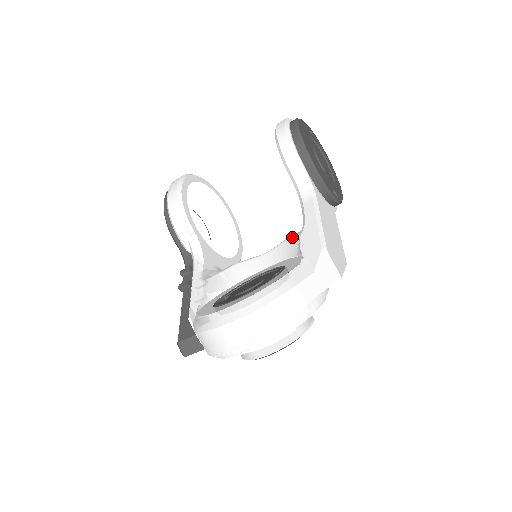
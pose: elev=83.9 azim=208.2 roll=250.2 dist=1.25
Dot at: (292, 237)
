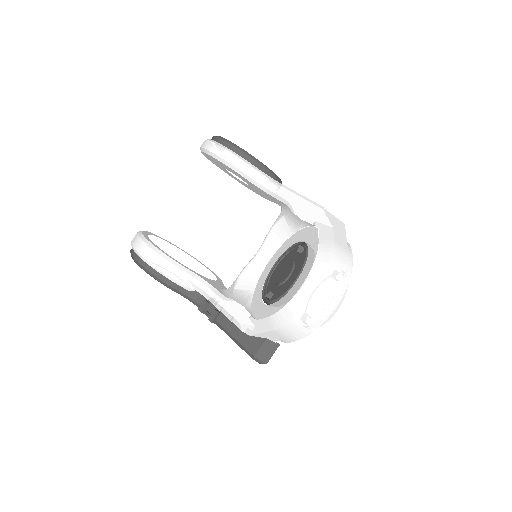
Dot at: (276, 224)
